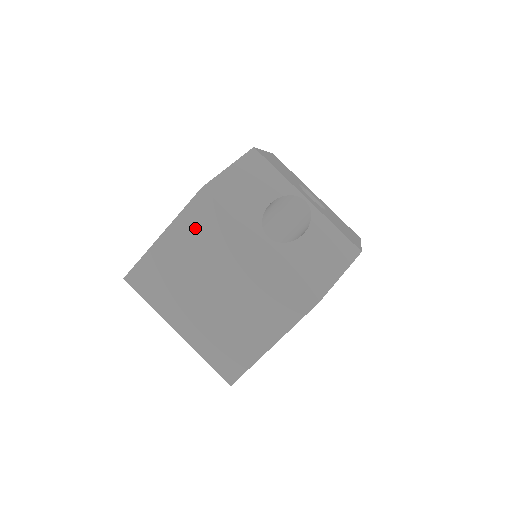
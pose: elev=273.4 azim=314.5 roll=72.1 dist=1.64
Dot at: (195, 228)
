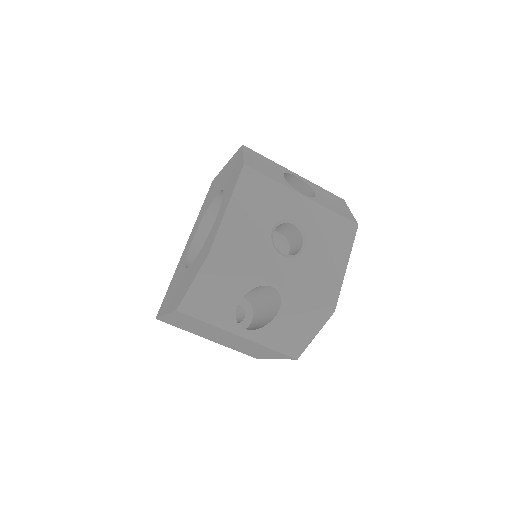
Dot at: (186, 320)
